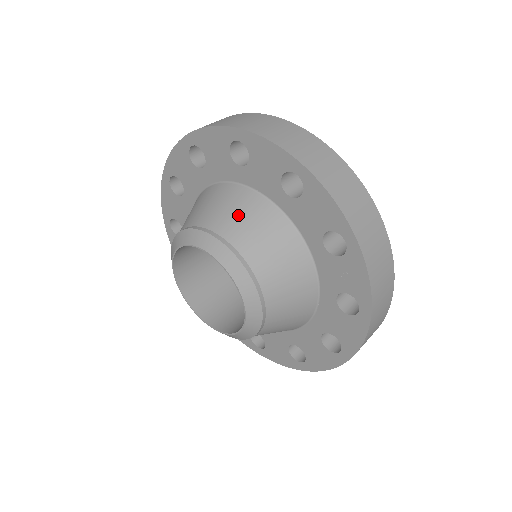
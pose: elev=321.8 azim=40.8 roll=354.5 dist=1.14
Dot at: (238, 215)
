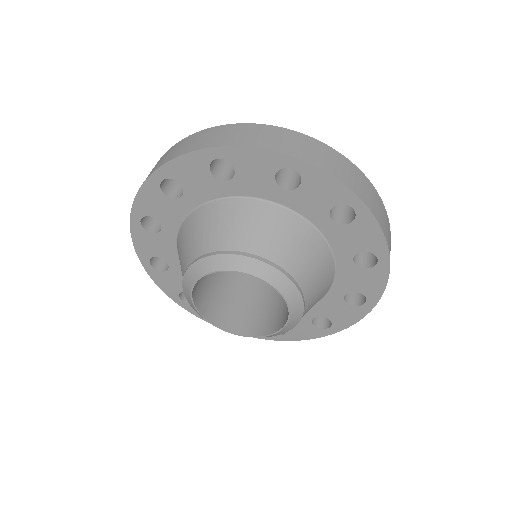
Dot at: (285, 239)
